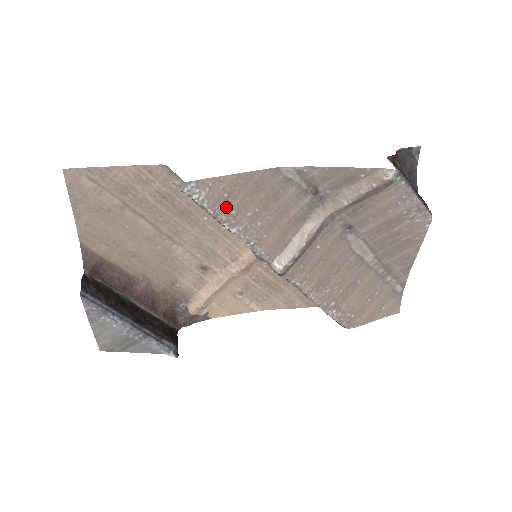
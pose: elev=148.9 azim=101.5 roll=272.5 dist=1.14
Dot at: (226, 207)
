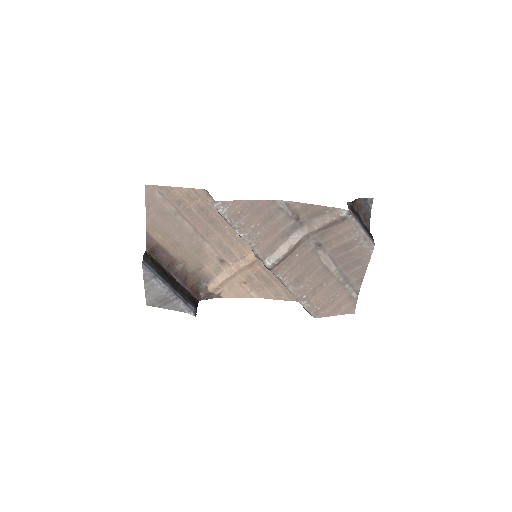
Dot at: (238, 220)
